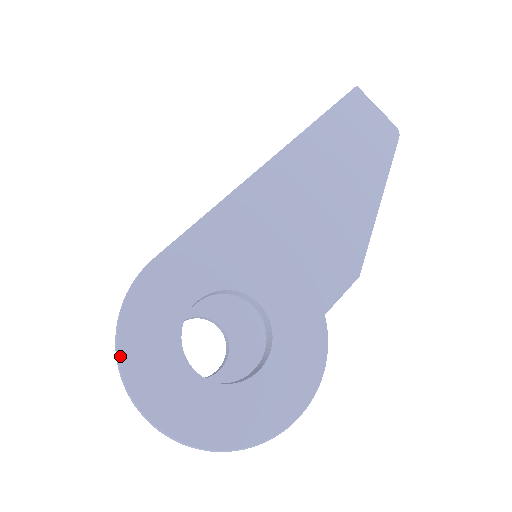
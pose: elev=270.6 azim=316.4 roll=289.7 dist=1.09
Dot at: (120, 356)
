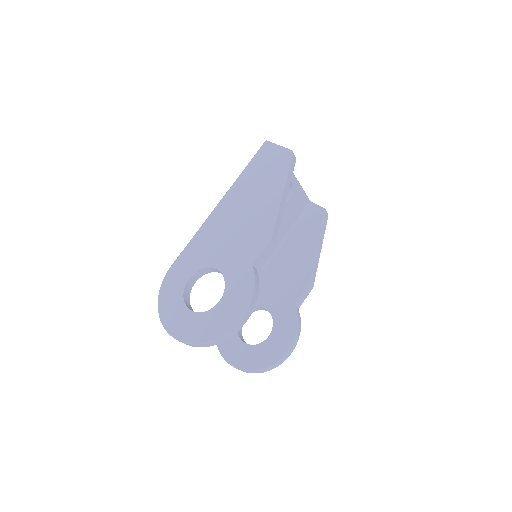
Dot at: (159, 311)
